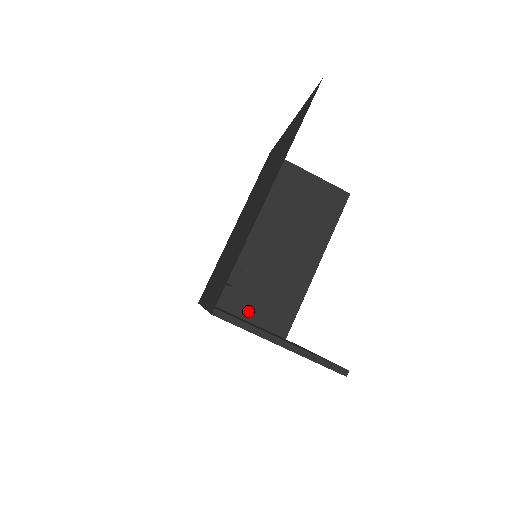
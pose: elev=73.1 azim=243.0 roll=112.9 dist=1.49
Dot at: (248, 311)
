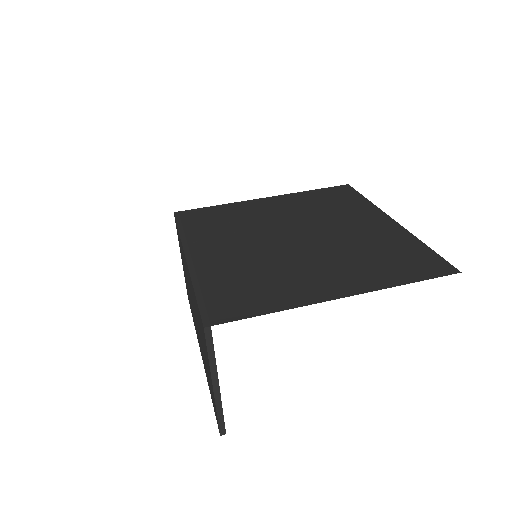
Dot at: occluded
